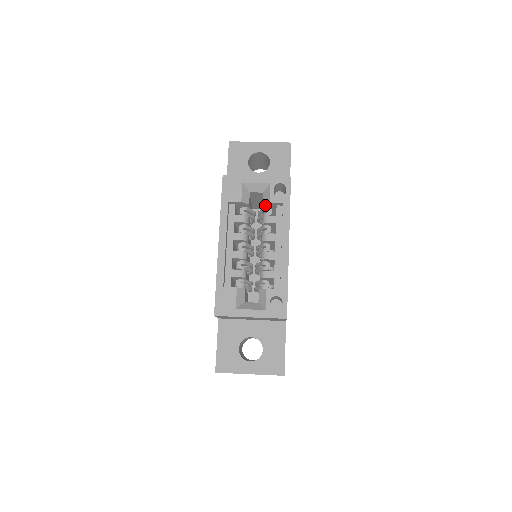
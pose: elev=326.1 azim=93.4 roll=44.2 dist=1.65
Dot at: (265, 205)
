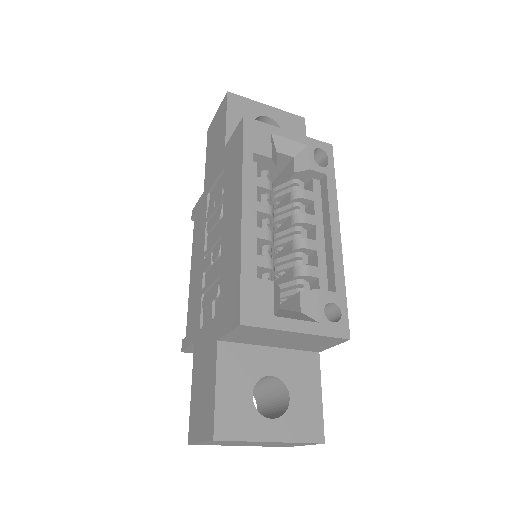
Dot at: (297, 174)
